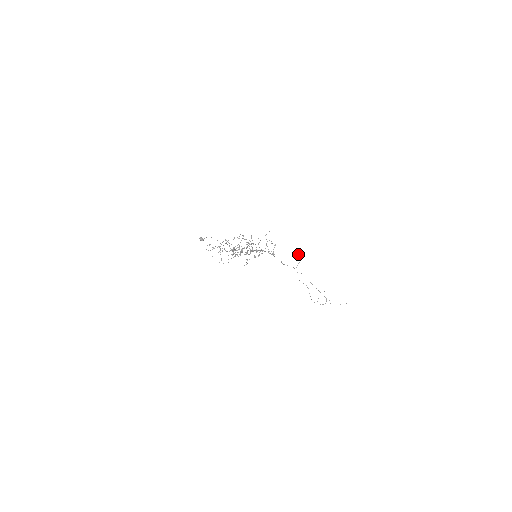
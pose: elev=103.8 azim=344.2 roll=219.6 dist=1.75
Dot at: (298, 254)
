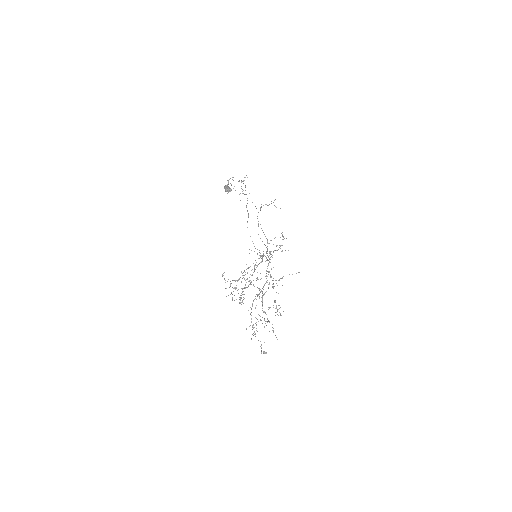
Dot at: occluded
